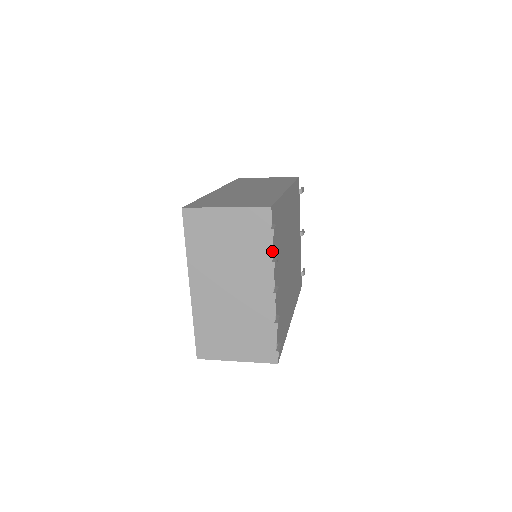
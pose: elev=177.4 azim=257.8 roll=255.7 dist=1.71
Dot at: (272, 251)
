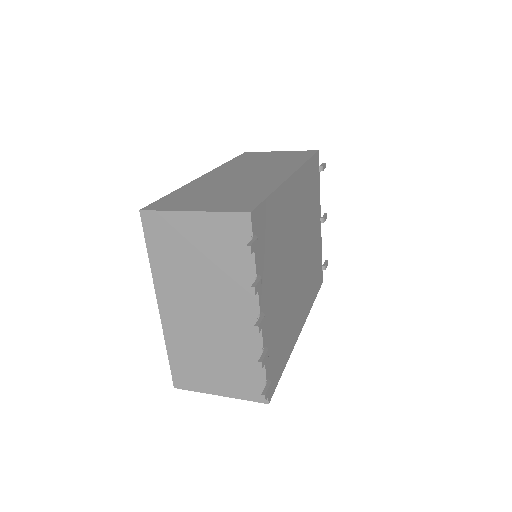
Dot at: (254, 270)
